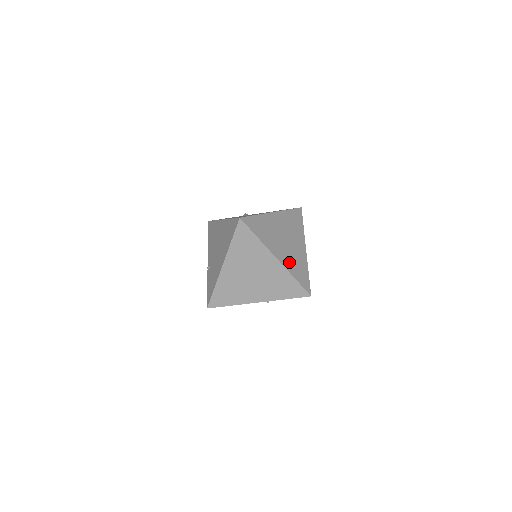
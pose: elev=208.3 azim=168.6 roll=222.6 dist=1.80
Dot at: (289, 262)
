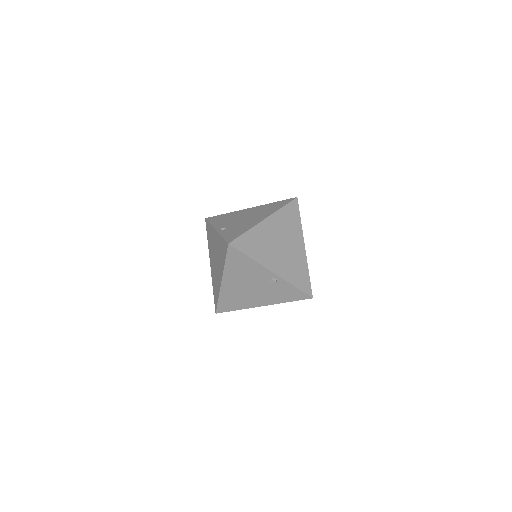
Dot at: occluded
